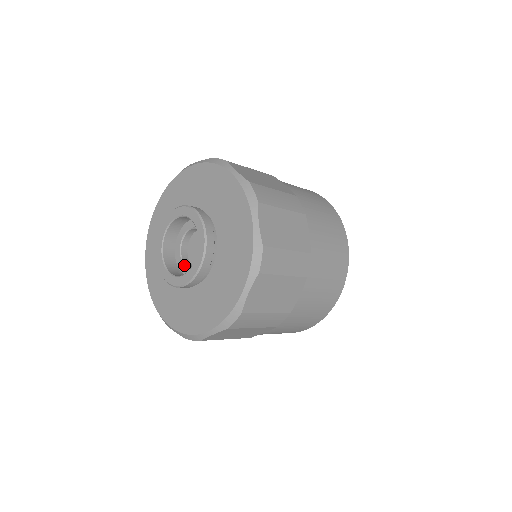
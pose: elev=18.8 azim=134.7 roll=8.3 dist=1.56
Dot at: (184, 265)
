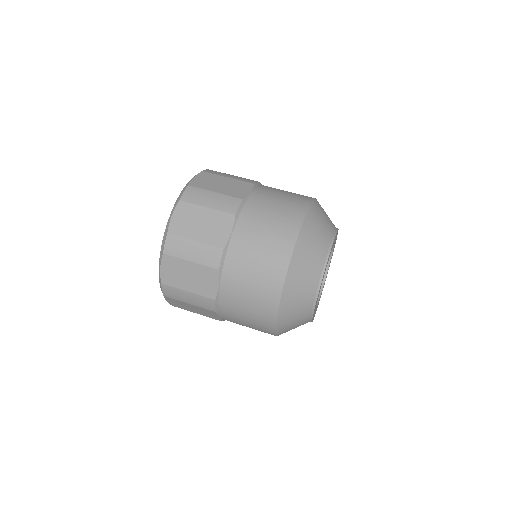
Dot at: occluded
